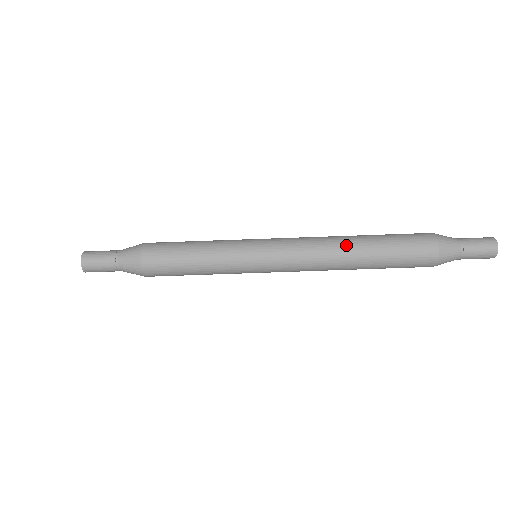
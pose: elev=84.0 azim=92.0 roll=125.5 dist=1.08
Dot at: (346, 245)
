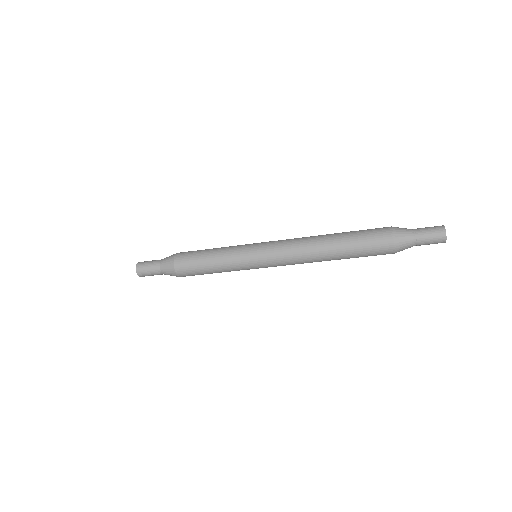
Dot at: occluded
